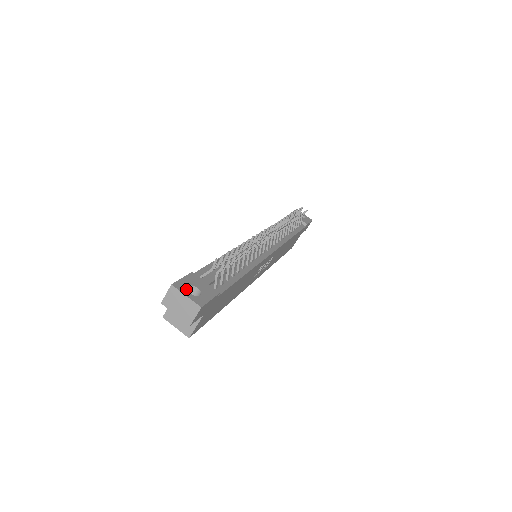
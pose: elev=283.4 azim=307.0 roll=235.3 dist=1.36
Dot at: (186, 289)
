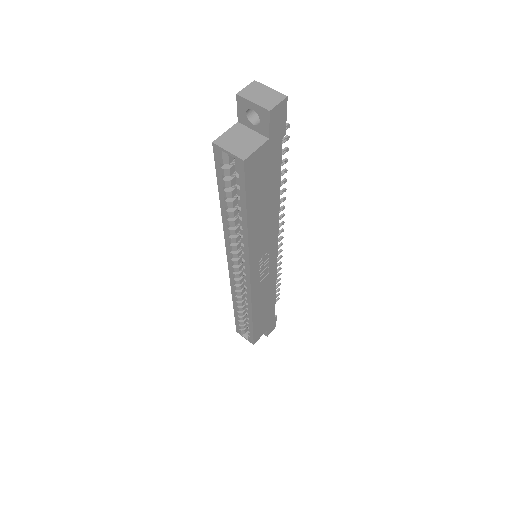
Dot at: occluded
